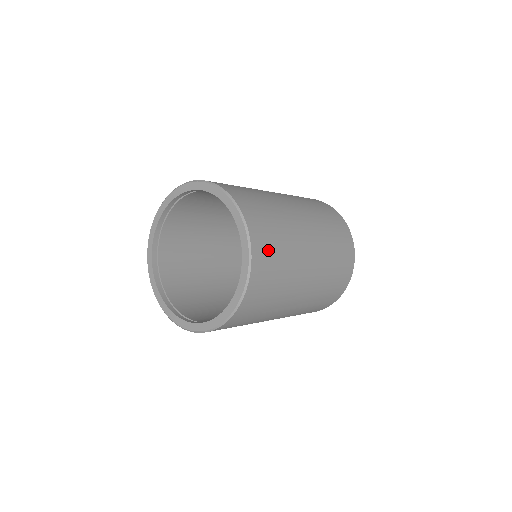
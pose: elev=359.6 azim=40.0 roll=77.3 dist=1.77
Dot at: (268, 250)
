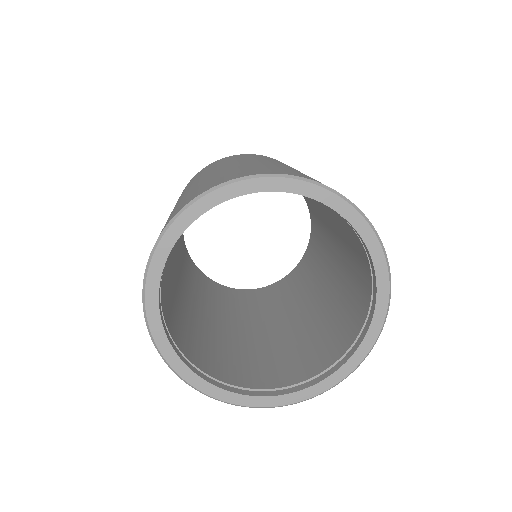
Dot at: occluded
